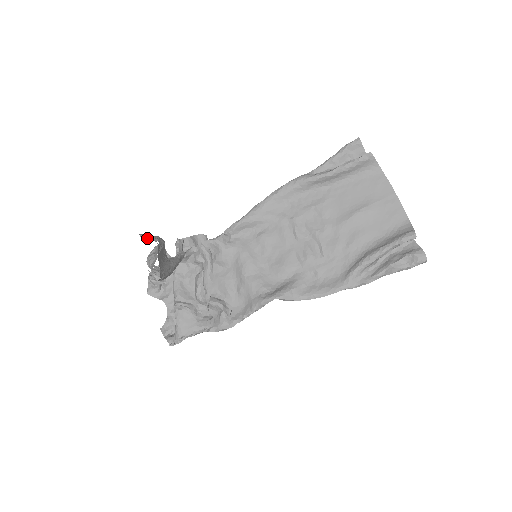
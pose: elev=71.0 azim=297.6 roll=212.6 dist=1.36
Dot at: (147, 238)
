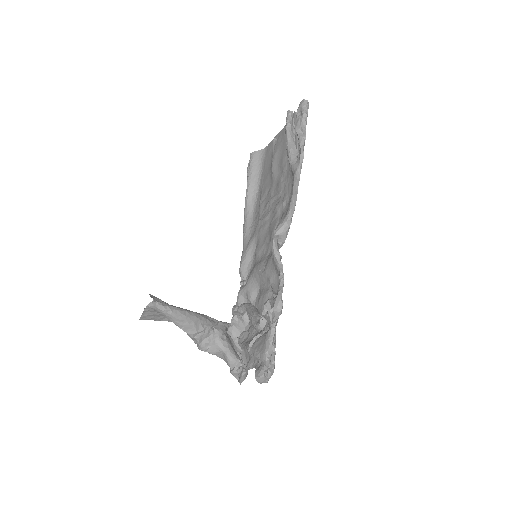
Dot at: occluded
